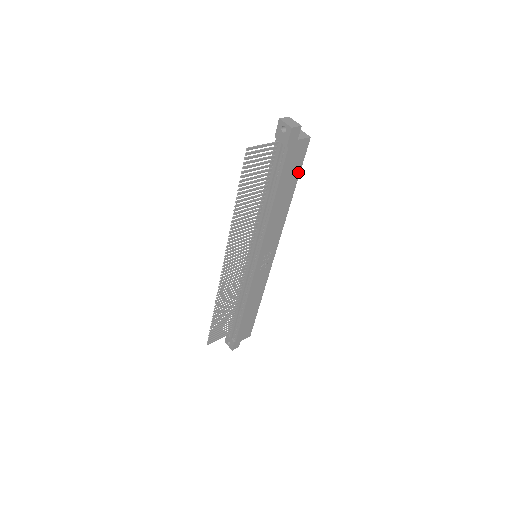
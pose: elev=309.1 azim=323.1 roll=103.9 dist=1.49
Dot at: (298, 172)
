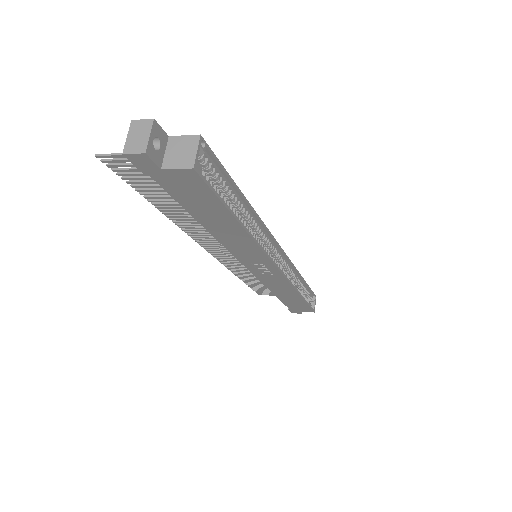
Dot at: (220, 204)
